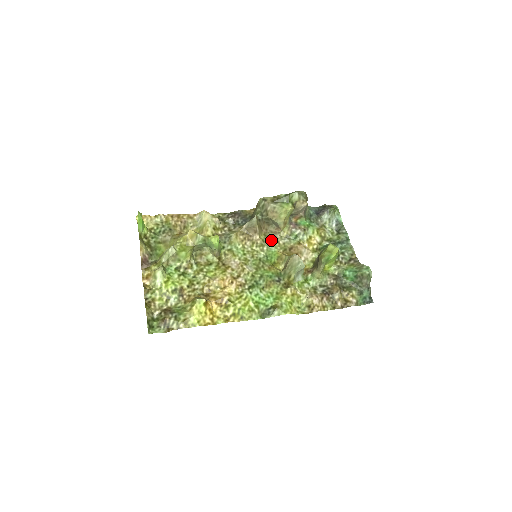
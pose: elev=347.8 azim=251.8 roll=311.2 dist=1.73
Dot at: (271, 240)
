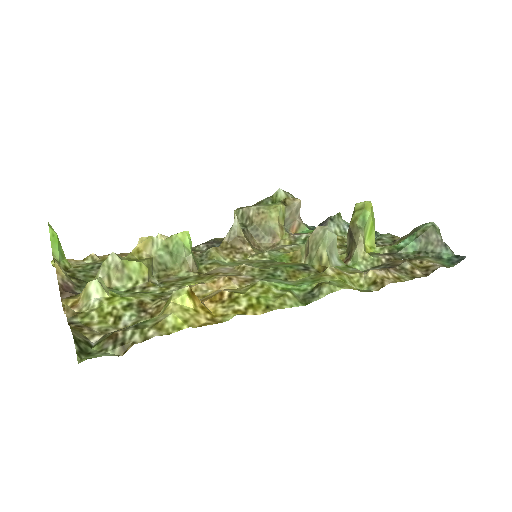
Dot at: occluded
